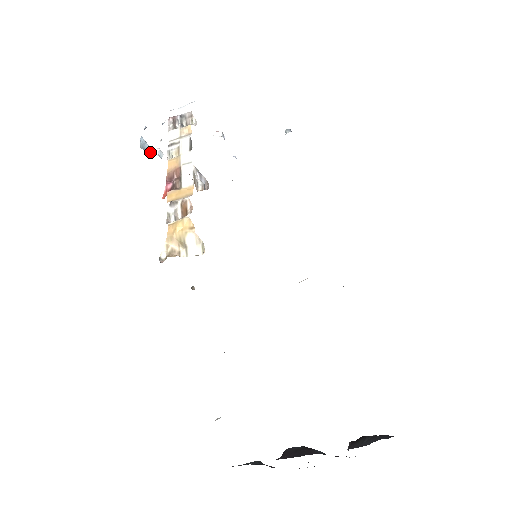
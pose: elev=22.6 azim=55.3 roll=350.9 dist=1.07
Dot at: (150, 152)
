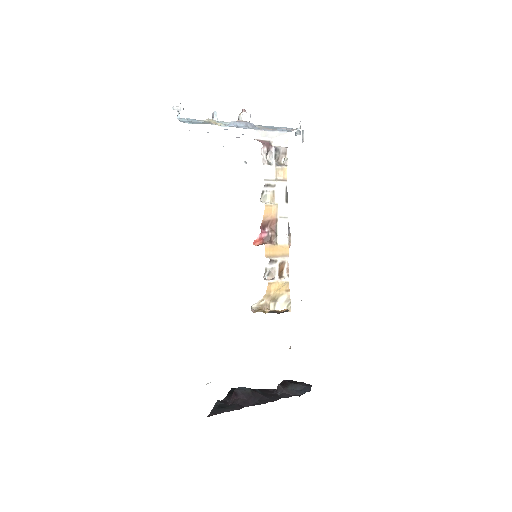
Dot at: occluded
